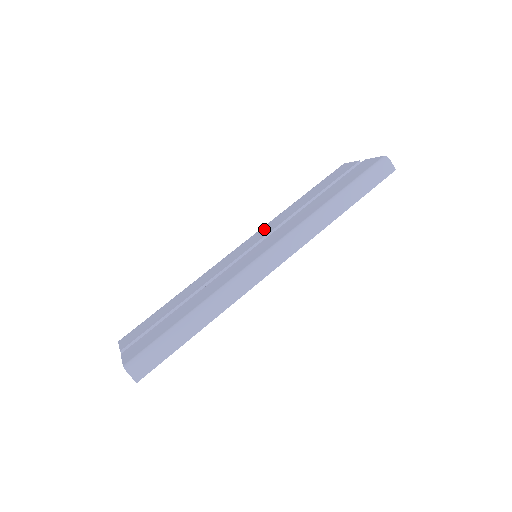
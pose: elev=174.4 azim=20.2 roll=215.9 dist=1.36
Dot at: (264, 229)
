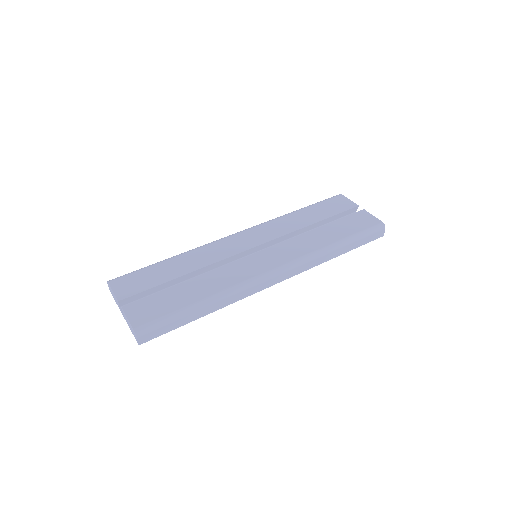
Dot at: (266, 229)
